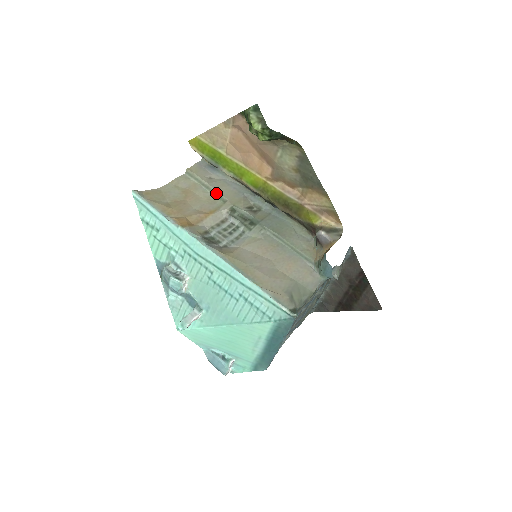
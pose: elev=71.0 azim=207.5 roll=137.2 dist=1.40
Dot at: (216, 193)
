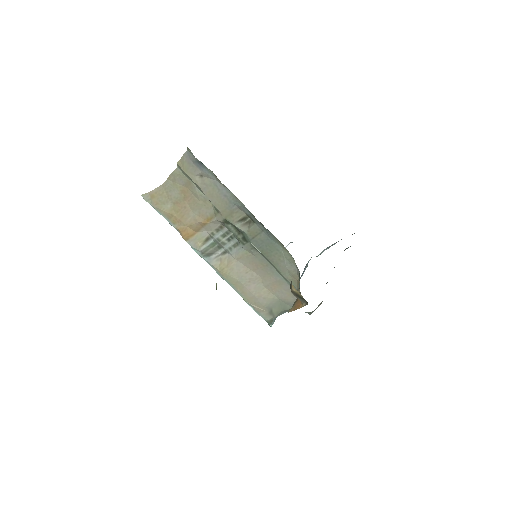
Dot at: (209, 200)
